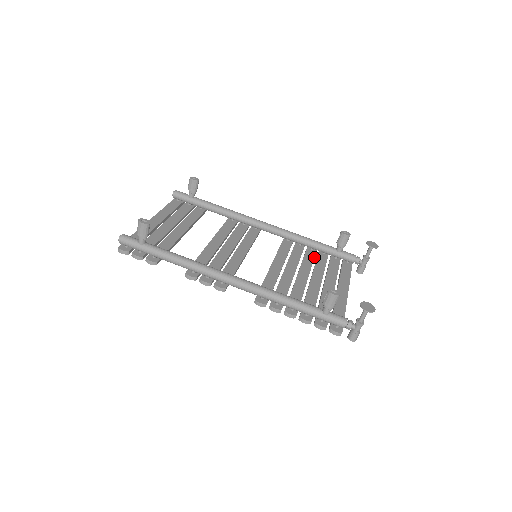
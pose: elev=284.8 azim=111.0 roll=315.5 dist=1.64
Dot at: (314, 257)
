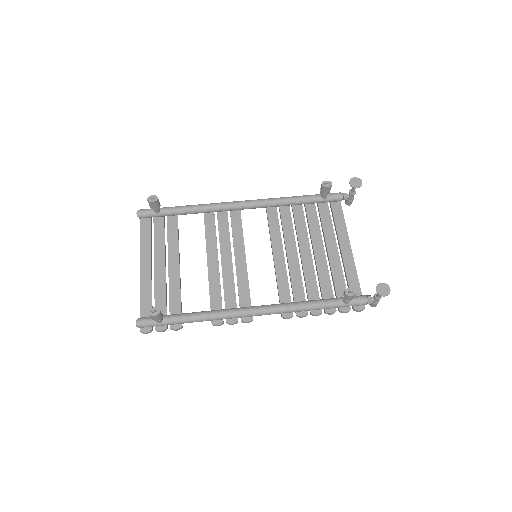
Dot at: (304, 216)
